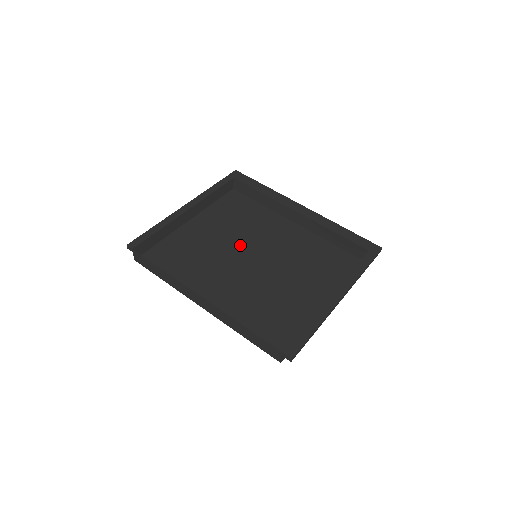
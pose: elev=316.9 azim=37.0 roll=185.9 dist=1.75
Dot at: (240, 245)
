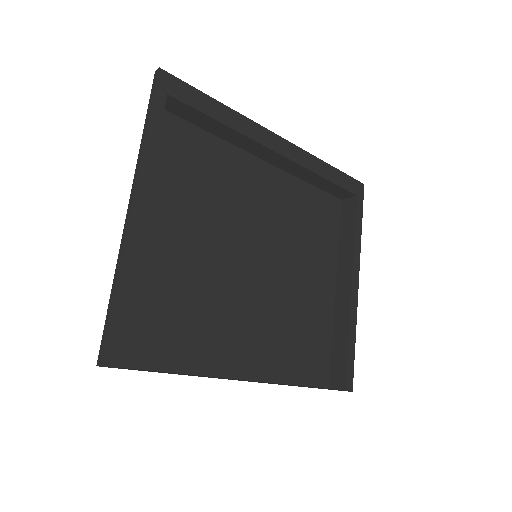
Dot at: (226, 241)
